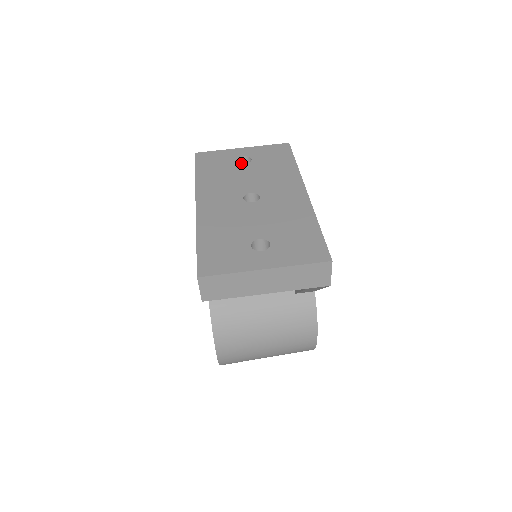
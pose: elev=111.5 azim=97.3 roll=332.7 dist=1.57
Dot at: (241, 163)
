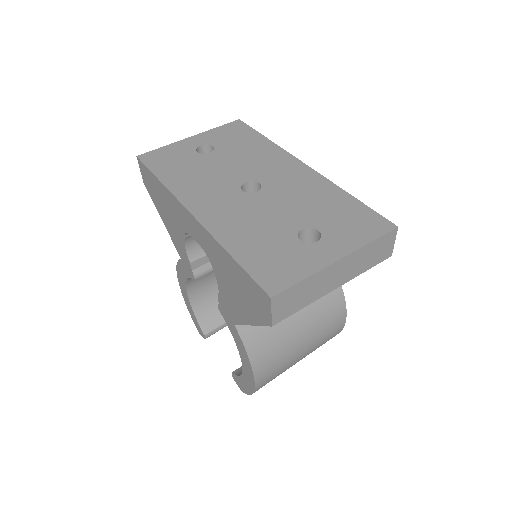
Dot at: occluded
